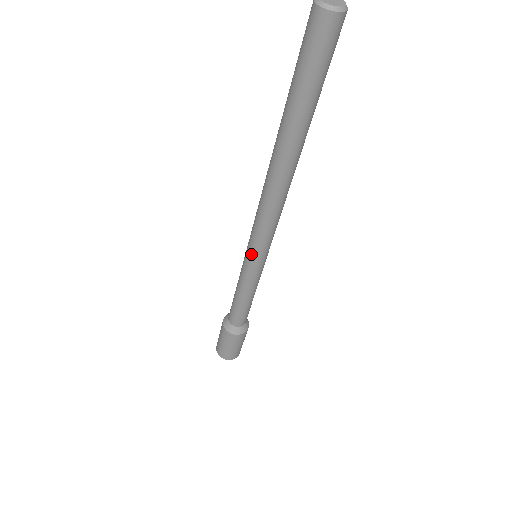
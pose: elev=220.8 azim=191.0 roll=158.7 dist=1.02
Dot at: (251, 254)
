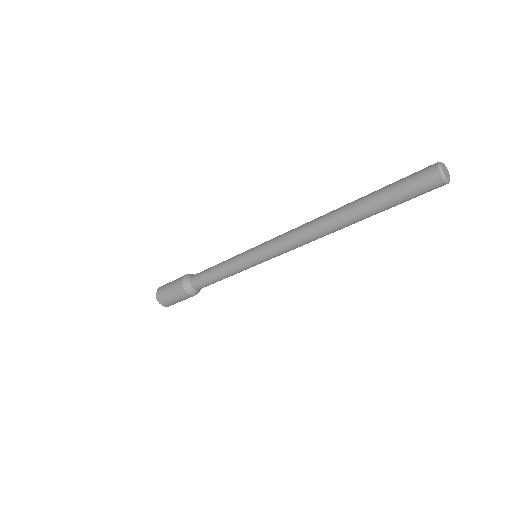
Dot at: (258, 255)
